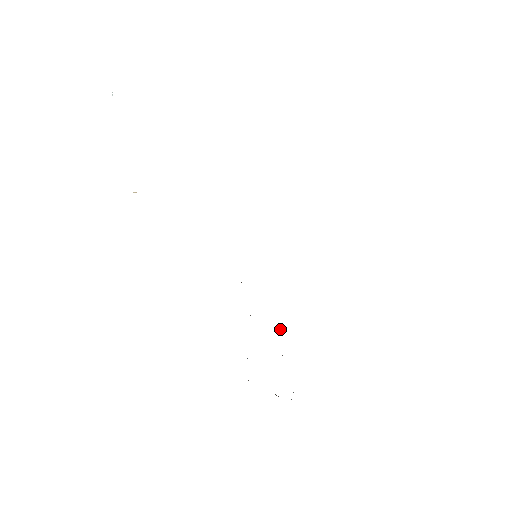
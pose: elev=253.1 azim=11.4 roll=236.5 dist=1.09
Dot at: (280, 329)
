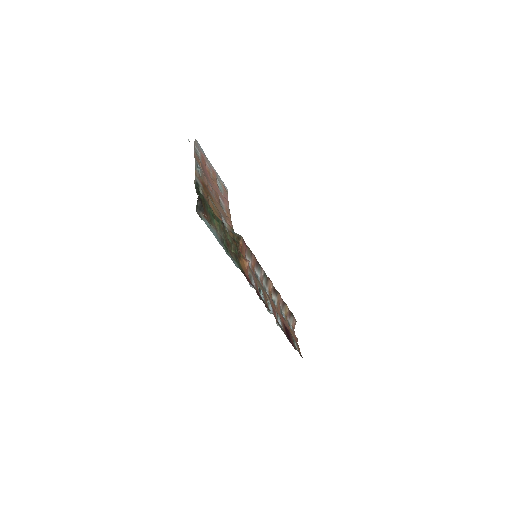
Dot at: occluded
